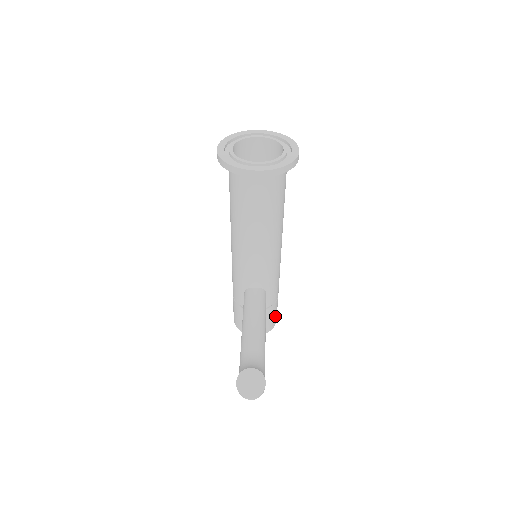
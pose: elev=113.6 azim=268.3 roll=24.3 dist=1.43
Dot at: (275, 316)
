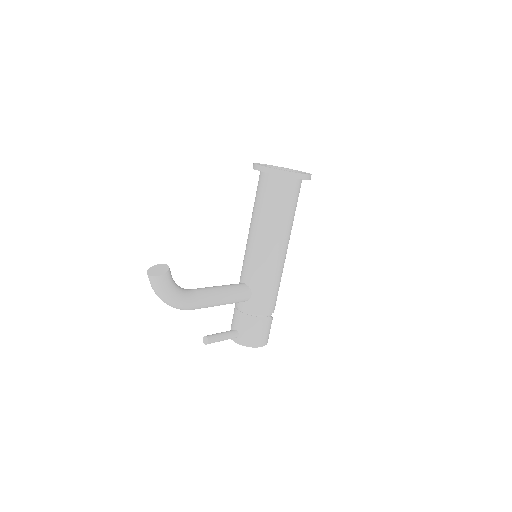
Dot at: (257, 335)
